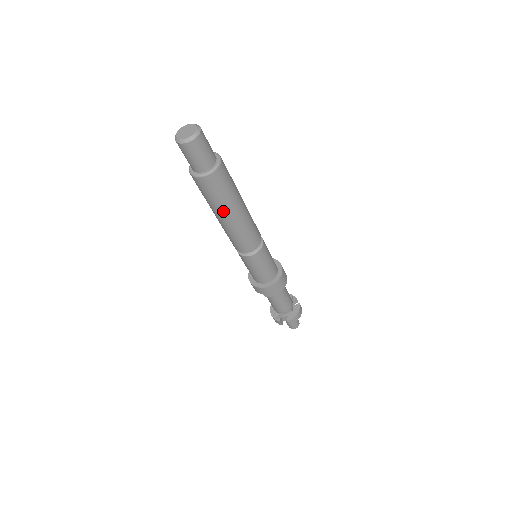
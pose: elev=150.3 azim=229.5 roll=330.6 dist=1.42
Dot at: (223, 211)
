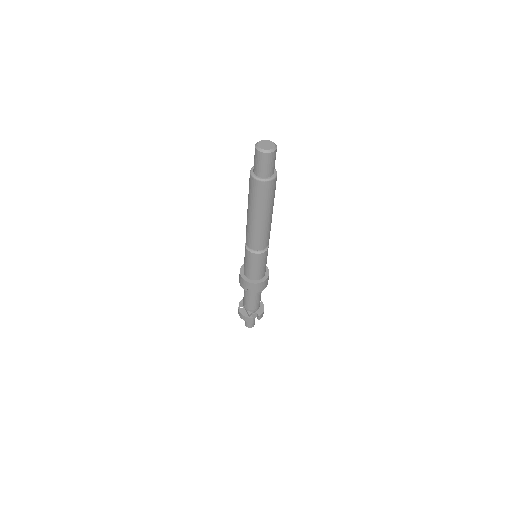
Dot at: (266, 211)
